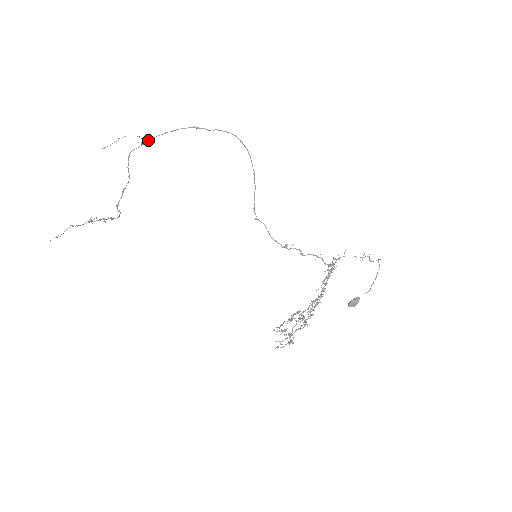
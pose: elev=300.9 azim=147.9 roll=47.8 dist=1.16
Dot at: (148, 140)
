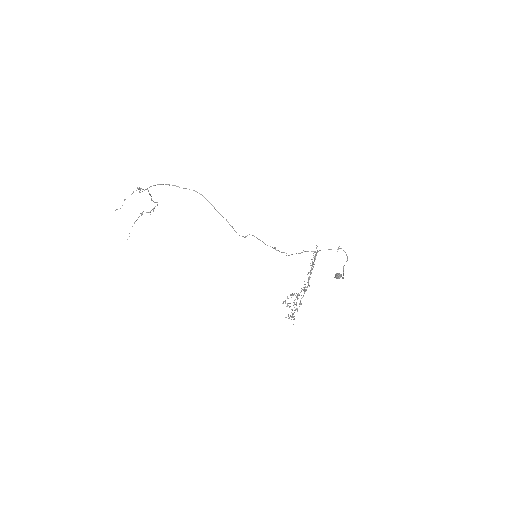
Dot at: (142, 191)
